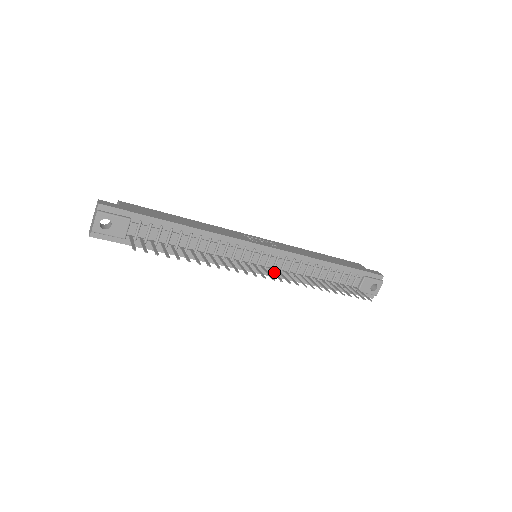
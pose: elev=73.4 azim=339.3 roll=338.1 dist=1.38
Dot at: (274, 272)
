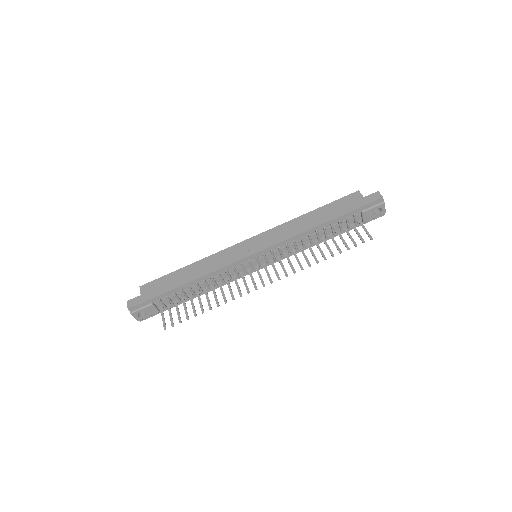
Dot at: (274, 267)
